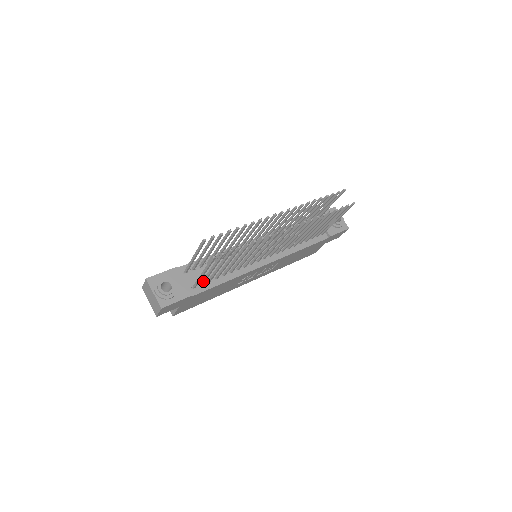
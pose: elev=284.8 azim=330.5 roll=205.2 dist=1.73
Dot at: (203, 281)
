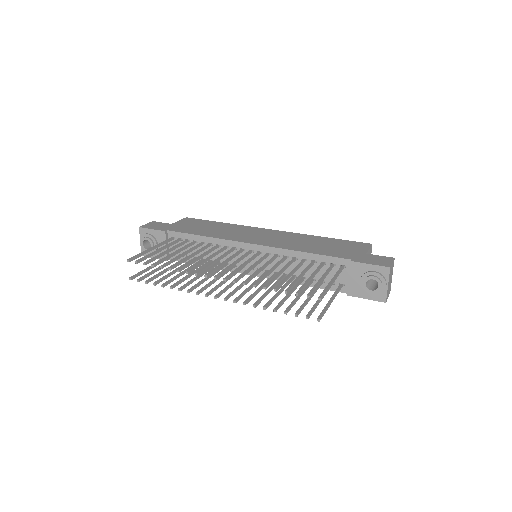
Dot at: occluded
